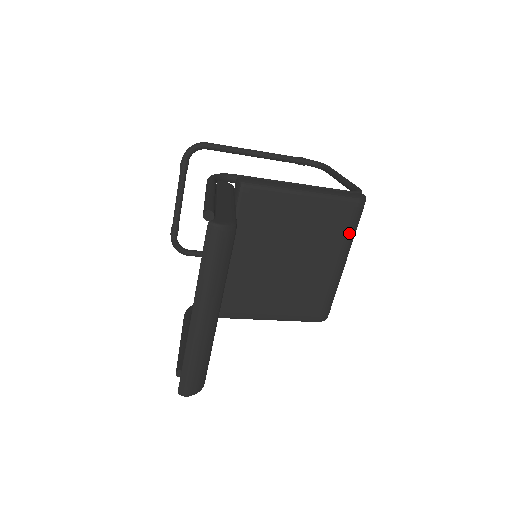
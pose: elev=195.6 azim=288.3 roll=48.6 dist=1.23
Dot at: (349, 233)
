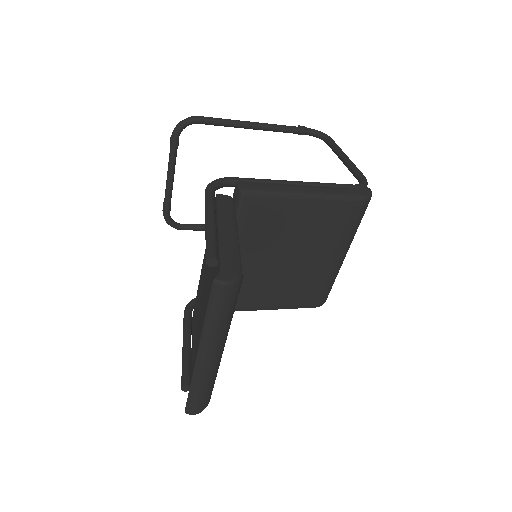
Dot at: (352, 229)
